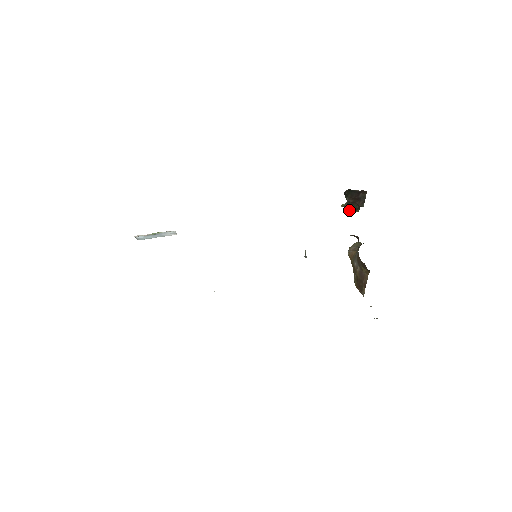
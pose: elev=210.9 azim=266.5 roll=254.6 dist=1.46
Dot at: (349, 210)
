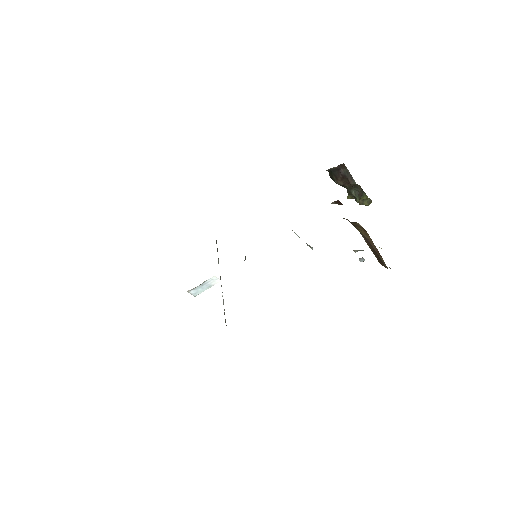
Dot at: (355, 198)
